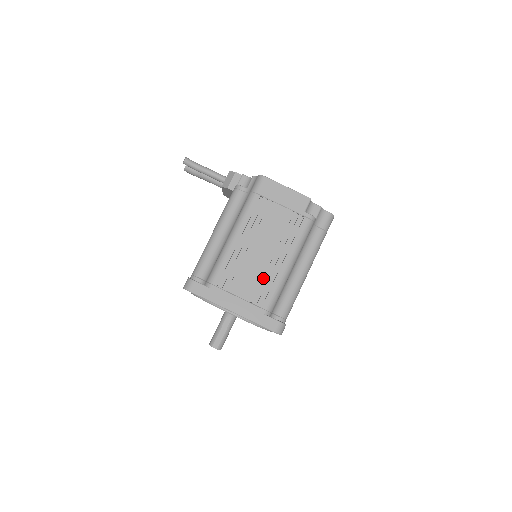
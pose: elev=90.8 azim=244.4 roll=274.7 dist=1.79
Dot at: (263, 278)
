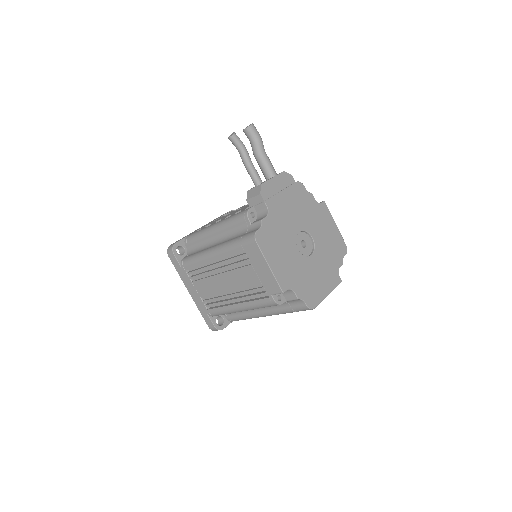
Dot at: (217, 298)
